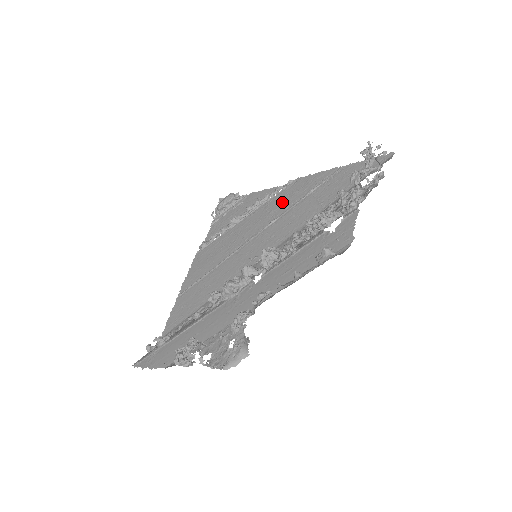
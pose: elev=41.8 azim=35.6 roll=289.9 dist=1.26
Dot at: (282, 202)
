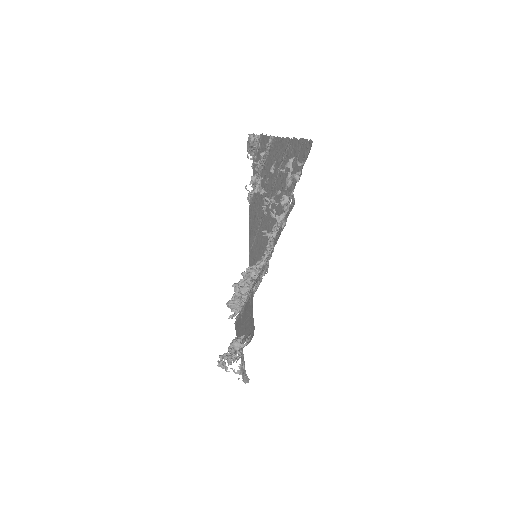
Dot at: (270, 172)
